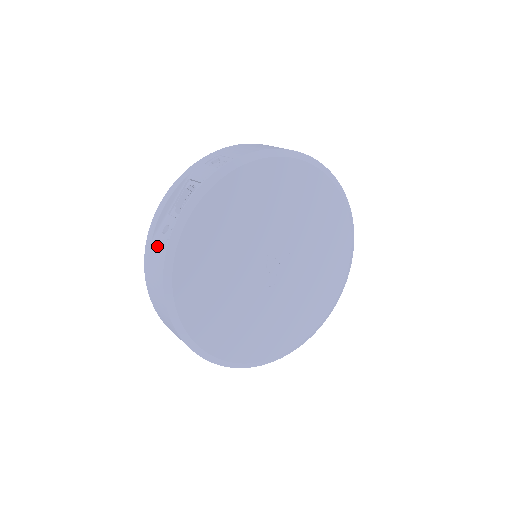
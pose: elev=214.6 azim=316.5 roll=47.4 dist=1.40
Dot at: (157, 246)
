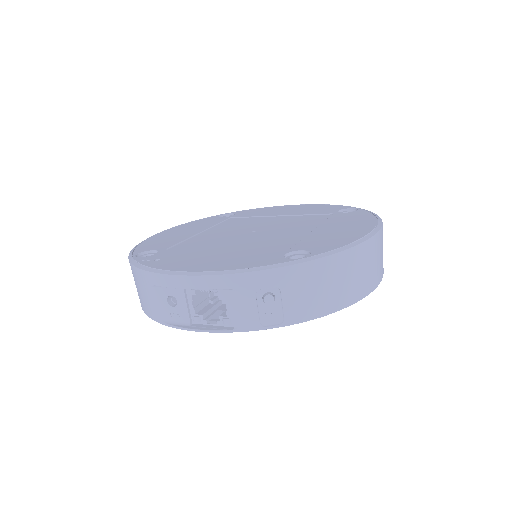
Dot at: (155, 302)
